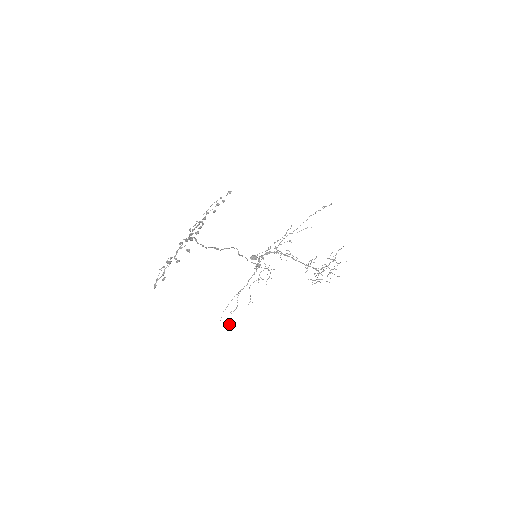
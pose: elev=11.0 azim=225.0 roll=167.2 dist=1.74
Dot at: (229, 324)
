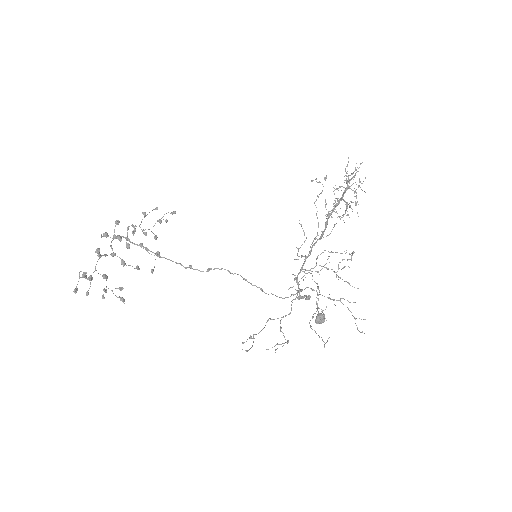
Dot at: occluded
